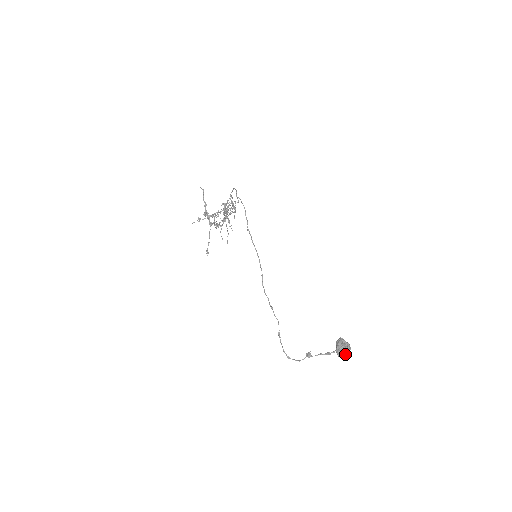
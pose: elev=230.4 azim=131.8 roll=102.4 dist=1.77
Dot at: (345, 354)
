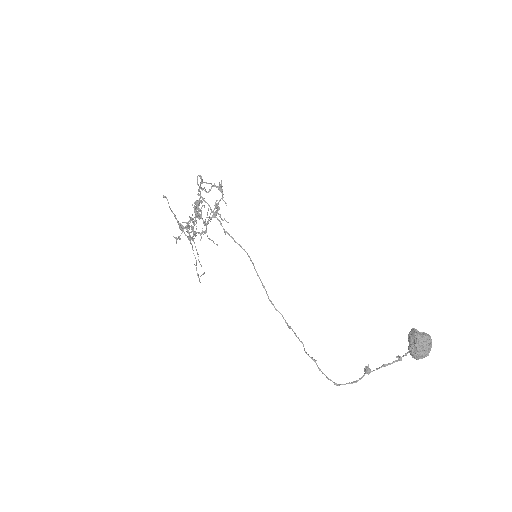
Dot at: (422, 356)
